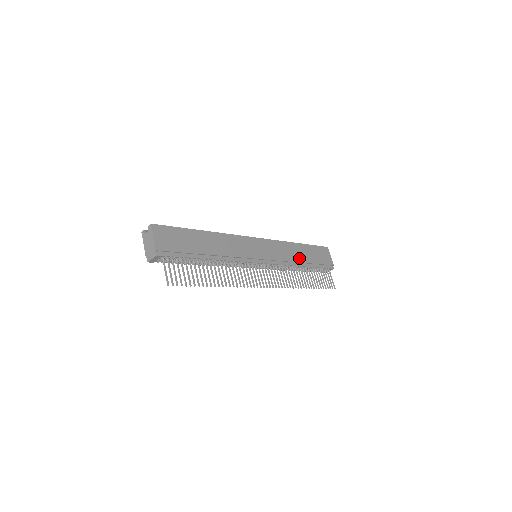
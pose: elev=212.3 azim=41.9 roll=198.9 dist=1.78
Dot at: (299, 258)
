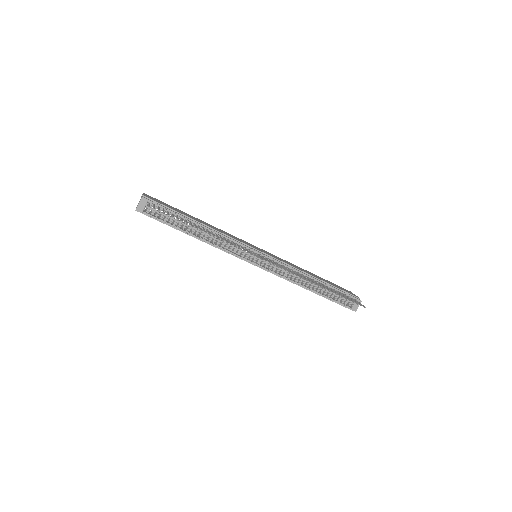
Dot at: (310, 274)
